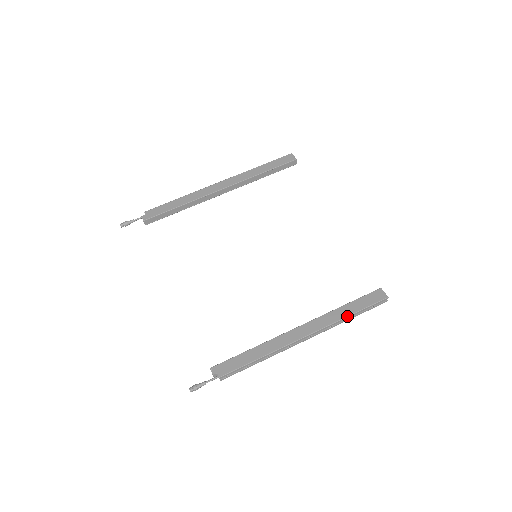
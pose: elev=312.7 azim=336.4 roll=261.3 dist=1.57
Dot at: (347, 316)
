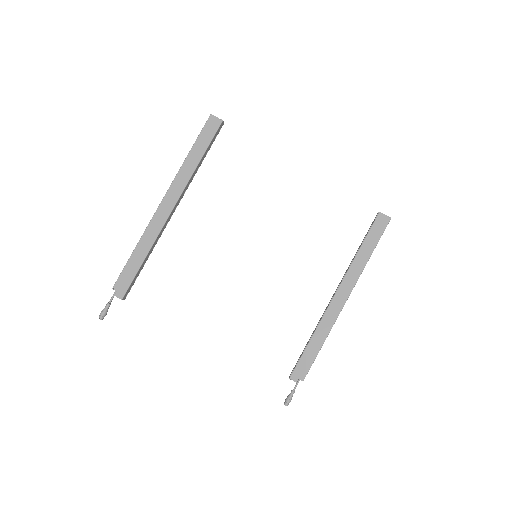
Dot at: occluded
